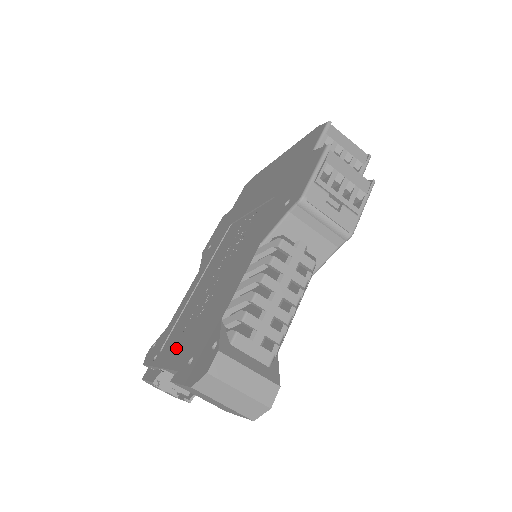
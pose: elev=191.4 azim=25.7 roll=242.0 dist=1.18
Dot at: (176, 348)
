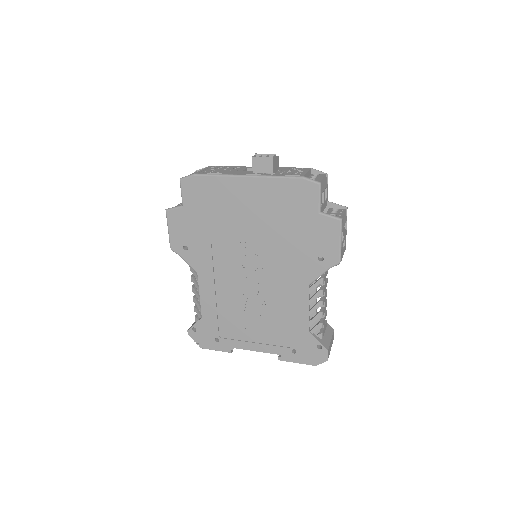
Dot at: (251, 338)
